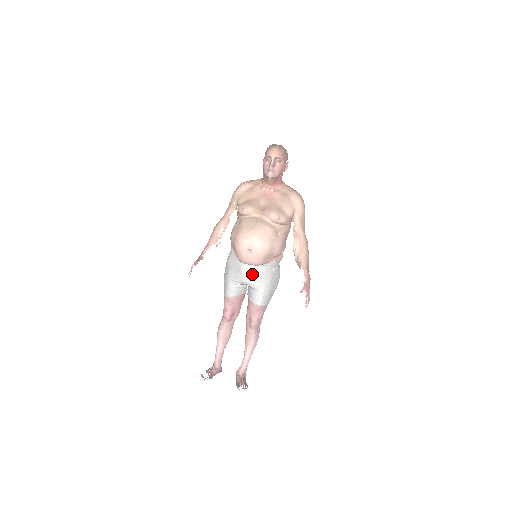
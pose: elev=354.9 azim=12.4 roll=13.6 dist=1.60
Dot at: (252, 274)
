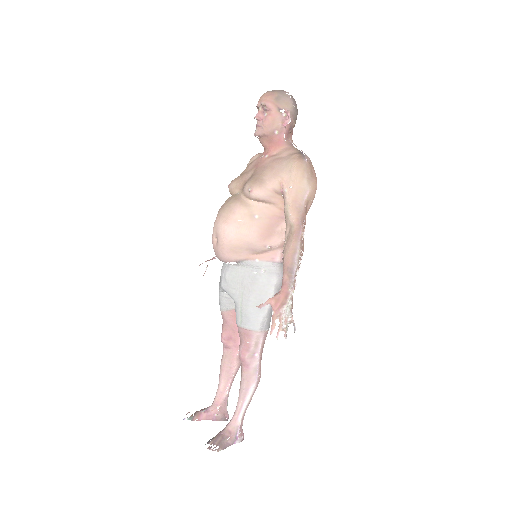
Dot at: (226, 276)
